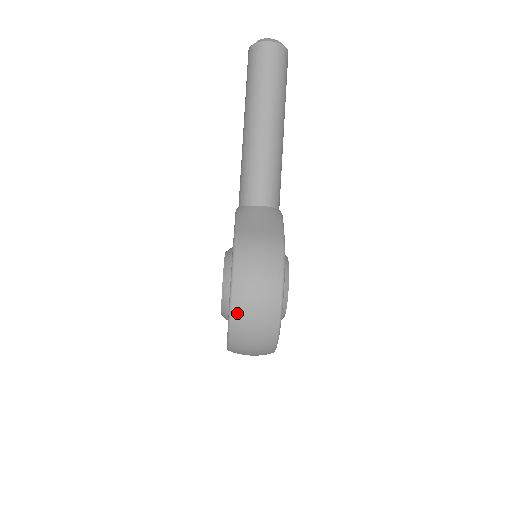
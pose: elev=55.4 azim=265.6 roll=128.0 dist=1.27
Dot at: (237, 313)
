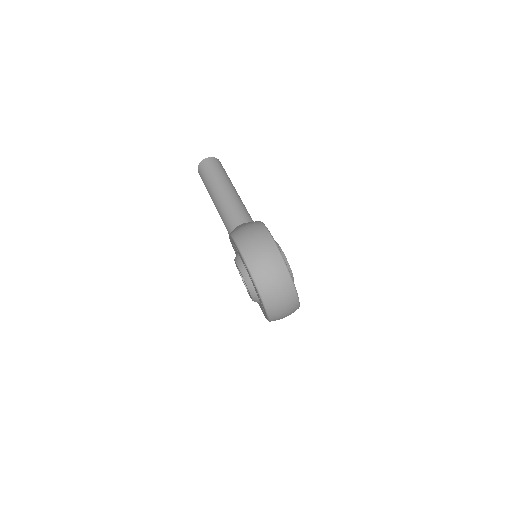
Dot at: (251, 263)
